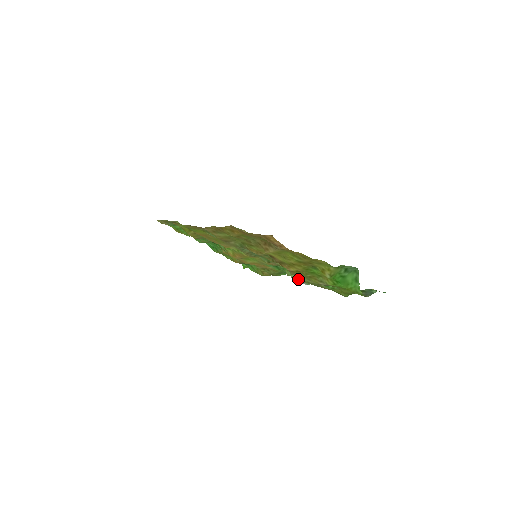
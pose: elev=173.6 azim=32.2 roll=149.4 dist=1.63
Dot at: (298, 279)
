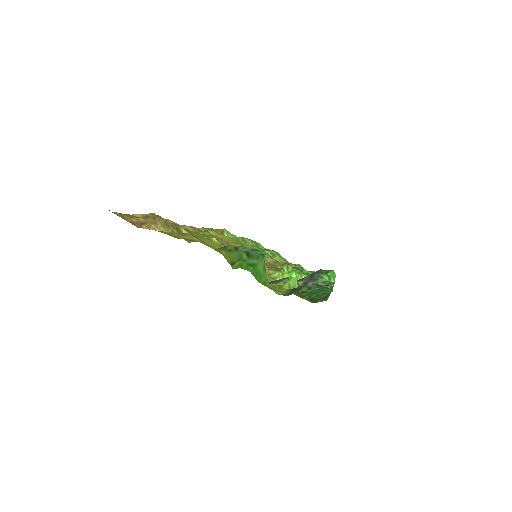
Dot at: occluded
